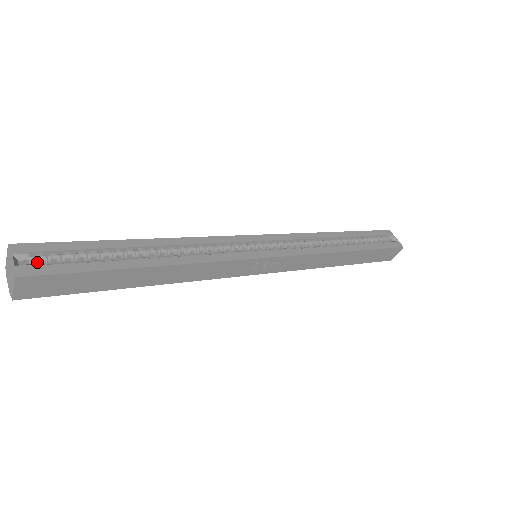
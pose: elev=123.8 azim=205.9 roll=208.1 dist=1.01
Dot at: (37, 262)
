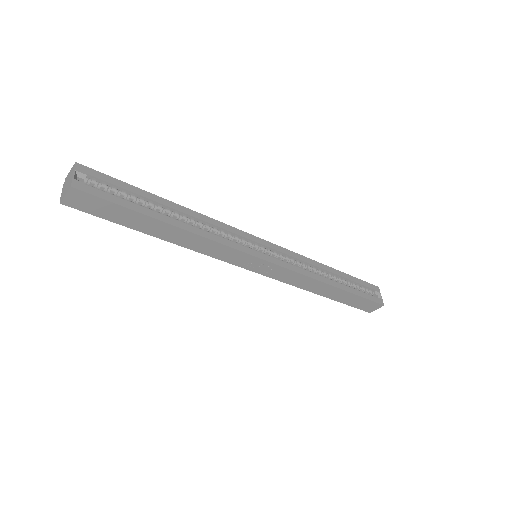
Dot at: (90, 184)
